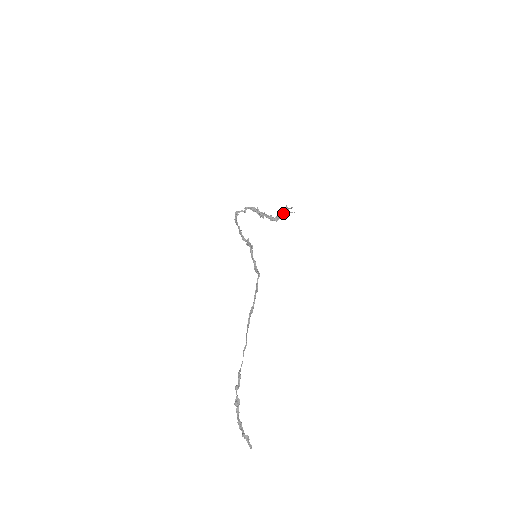
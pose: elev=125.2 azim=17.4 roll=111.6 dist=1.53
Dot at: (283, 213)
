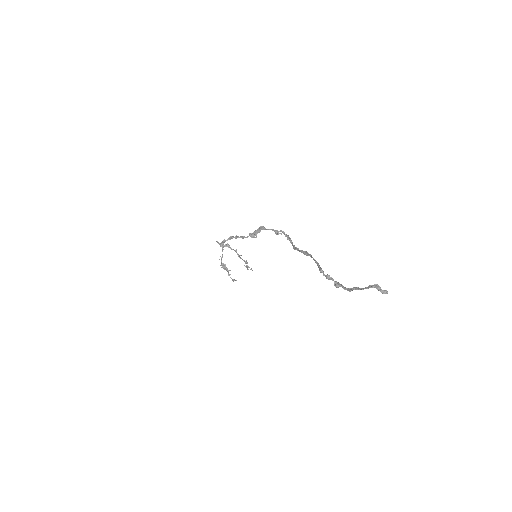
Dot at: occluded
